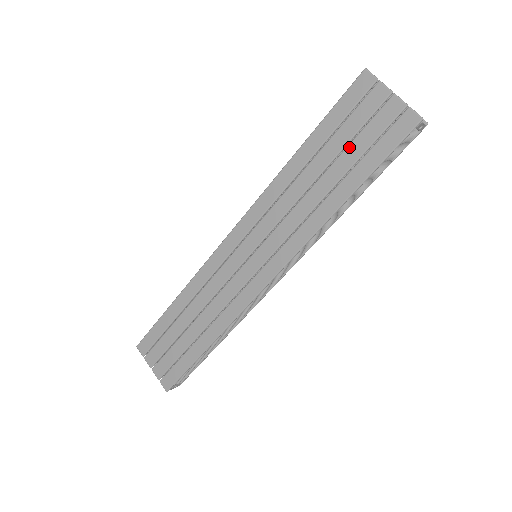
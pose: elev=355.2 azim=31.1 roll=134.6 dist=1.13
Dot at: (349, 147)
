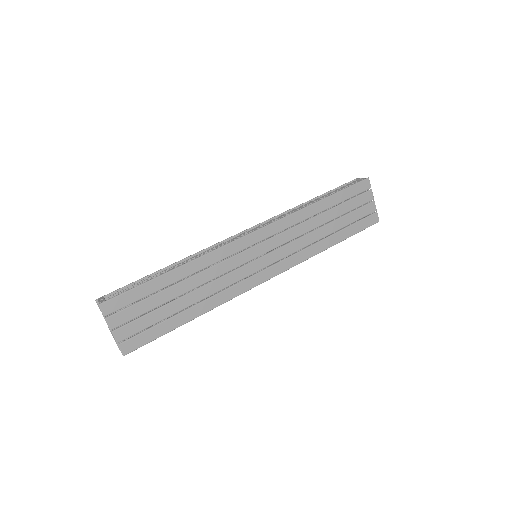
Dot at: (346, 216)
